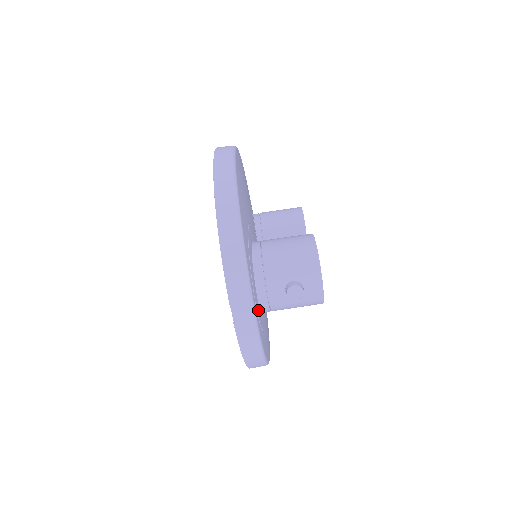
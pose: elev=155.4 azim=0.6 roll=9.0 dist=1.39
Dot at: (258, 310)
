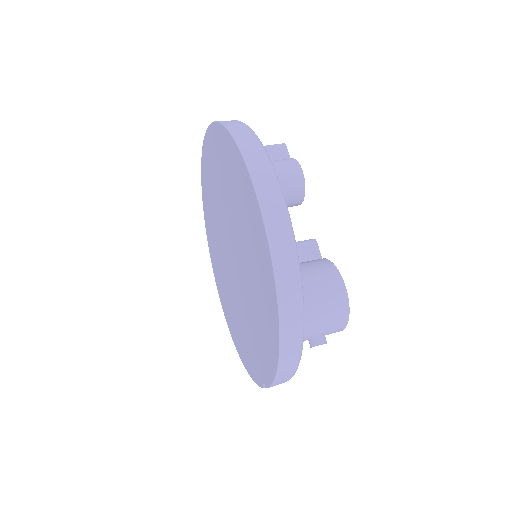
Dot at: occluded
